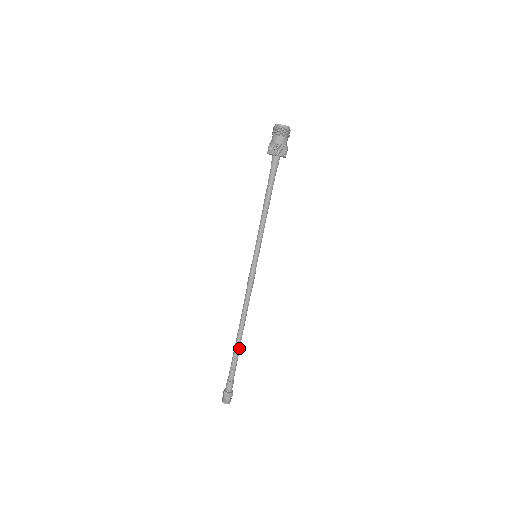
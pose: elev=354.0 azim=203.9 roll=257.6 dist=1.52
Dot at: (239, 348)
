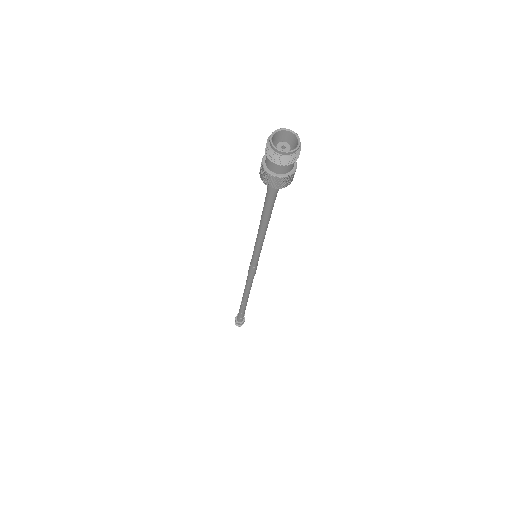
Dot at: (244, 305)
